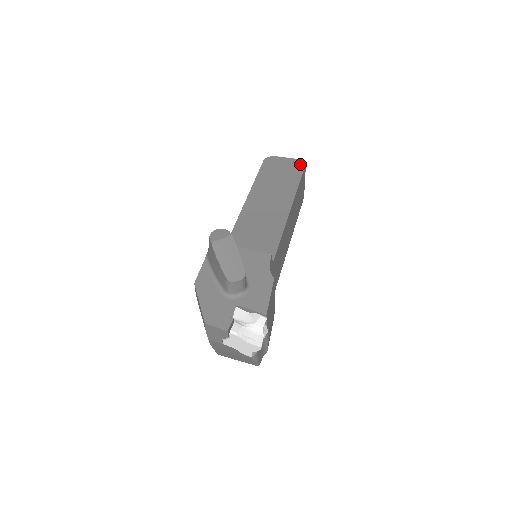
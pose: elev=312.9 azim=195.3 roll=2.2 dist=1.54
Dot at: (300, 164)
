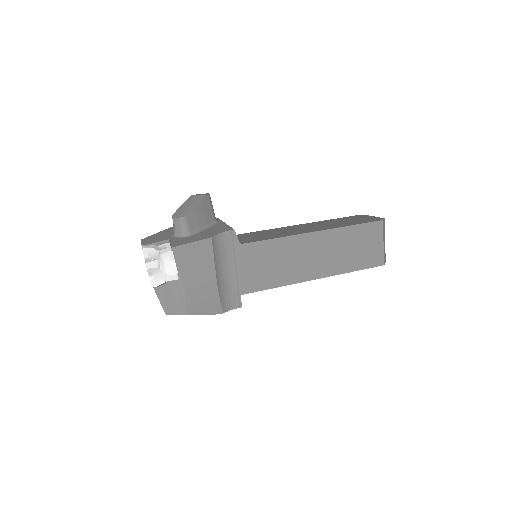
Dot at: (377, 219)
